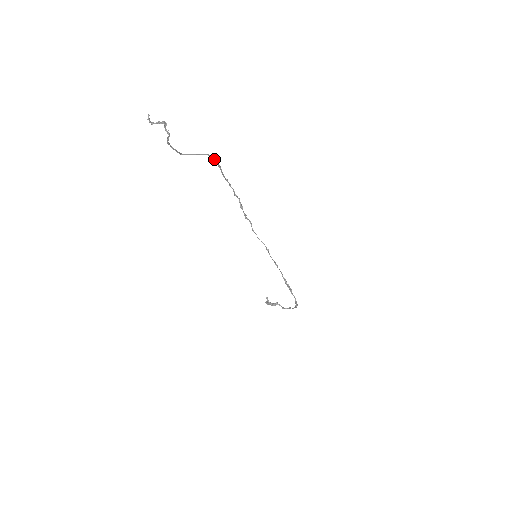
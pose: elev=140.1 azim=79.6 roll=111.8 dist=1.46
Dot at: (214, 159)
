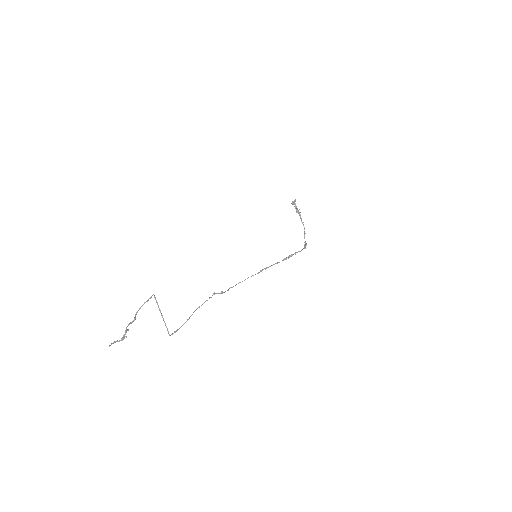
Dot at: (178, 329)
